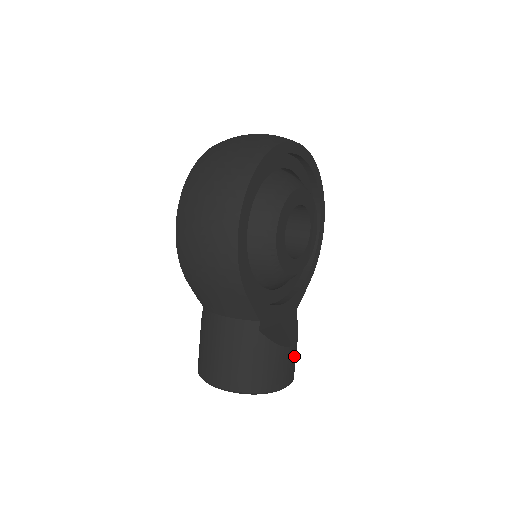
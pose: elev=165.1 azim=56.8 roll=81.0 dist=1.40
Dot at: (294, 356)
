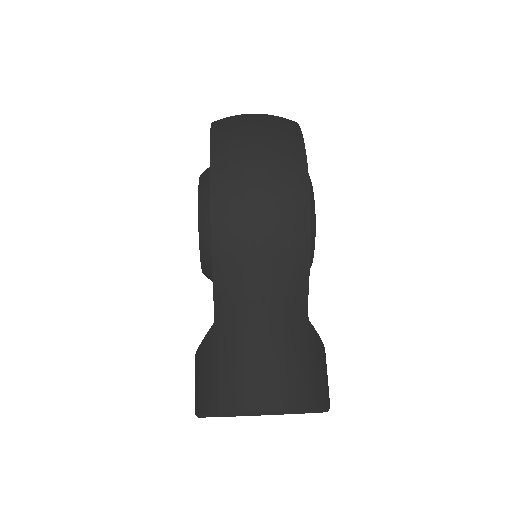
Dot at: occluded
